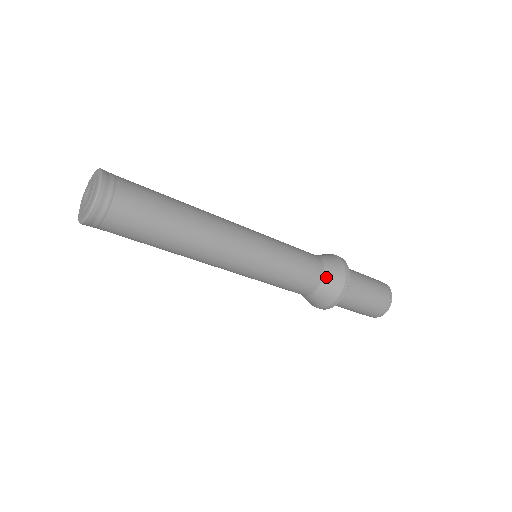
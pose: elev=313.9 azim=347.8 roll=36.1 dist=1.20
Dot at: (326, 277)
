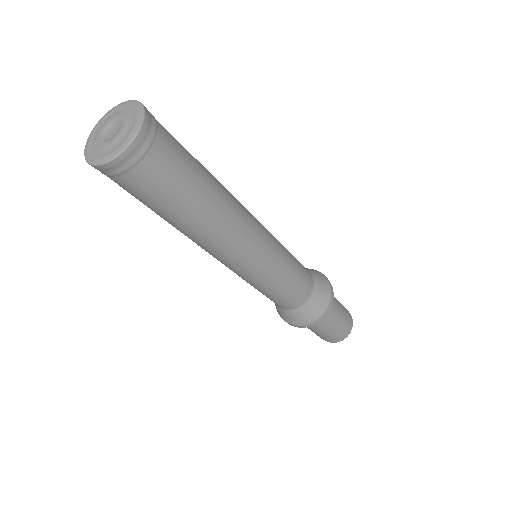
Dot at: (315, 291)
